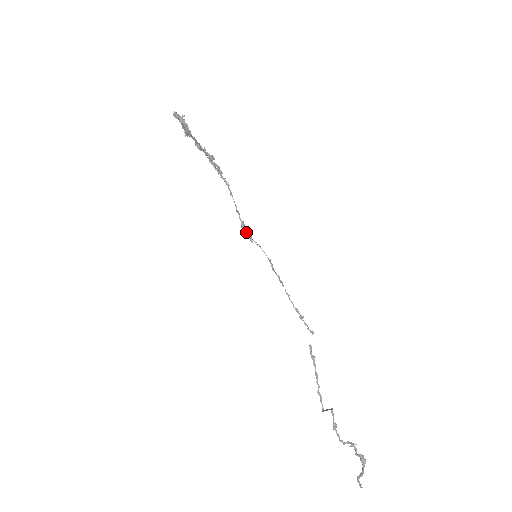
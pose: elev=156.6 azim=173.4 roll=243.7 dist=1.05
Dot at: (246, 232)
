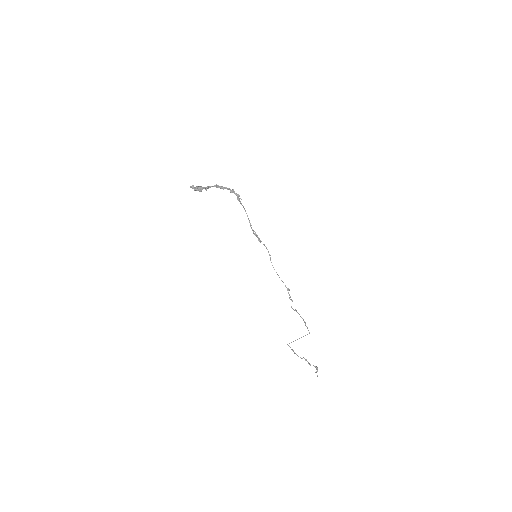
Dot at: (257, 236)
